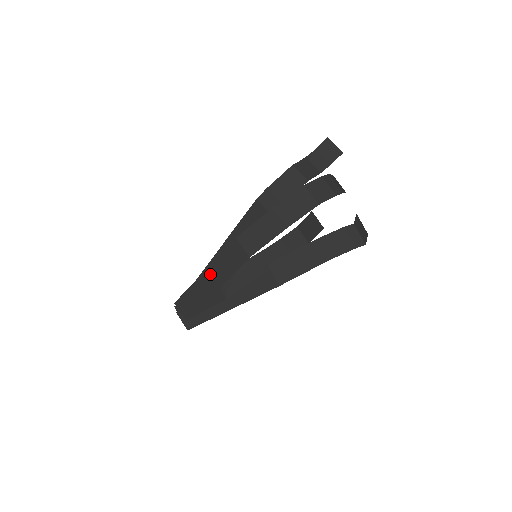
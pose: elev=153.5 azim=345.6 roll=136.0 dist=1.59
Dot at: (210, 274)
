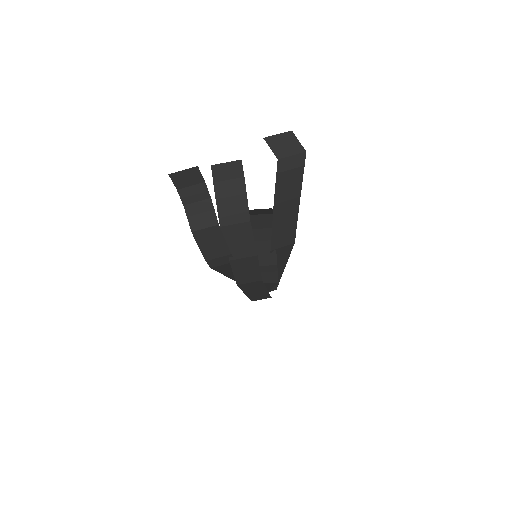
Dot at: (251, 292)
